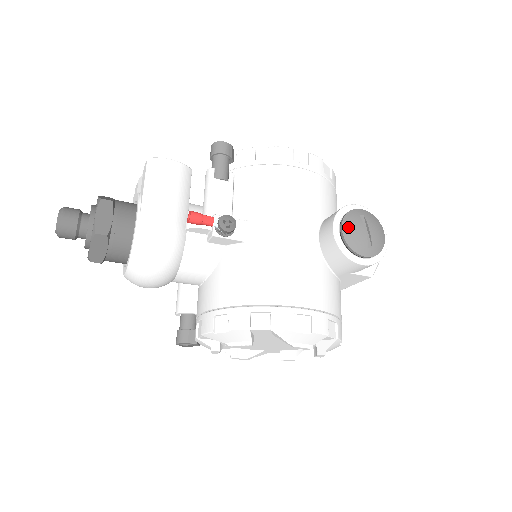
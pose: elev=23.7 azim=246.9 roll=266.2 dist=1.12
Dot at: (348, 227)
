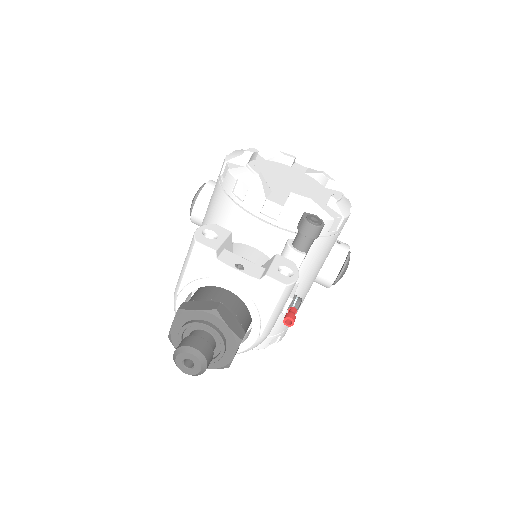
Dot at: (342, 276)
